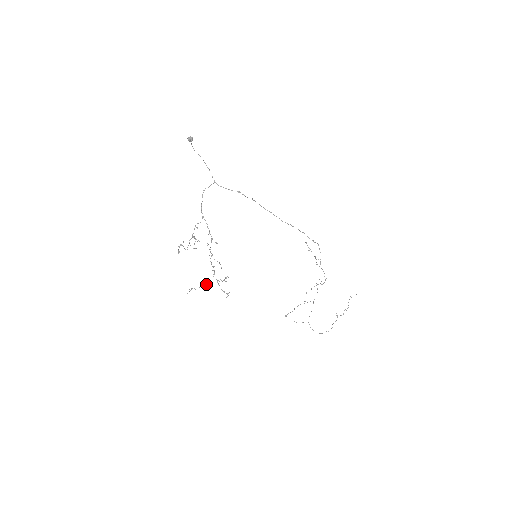
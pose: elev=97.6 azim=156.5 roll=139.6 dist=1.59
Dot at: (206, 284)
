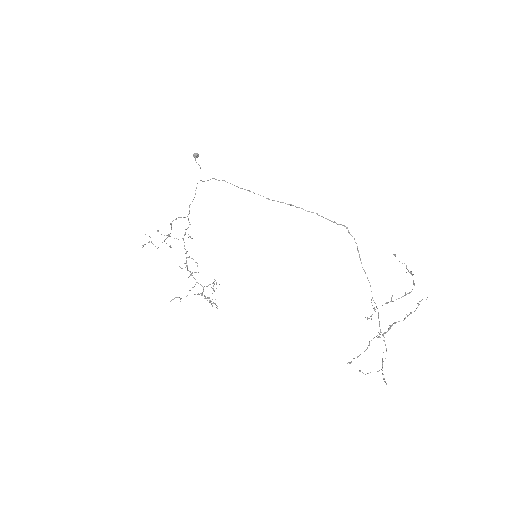
Dot at: occluded
